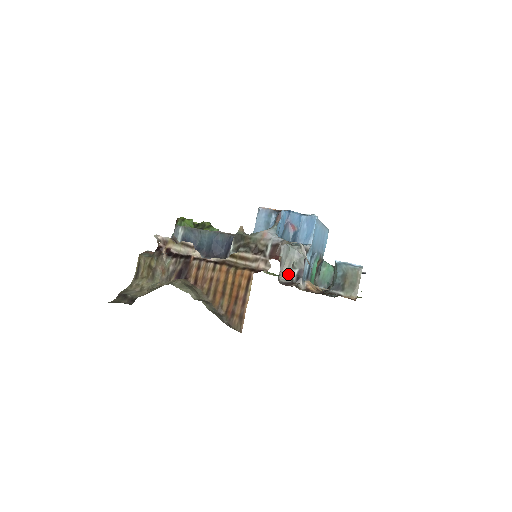
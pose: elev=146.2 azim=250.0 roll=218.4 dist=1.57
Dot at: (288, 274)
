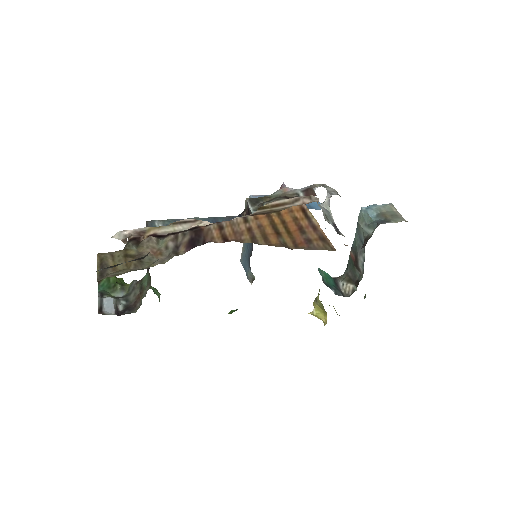
Dot at: (328, 222)
